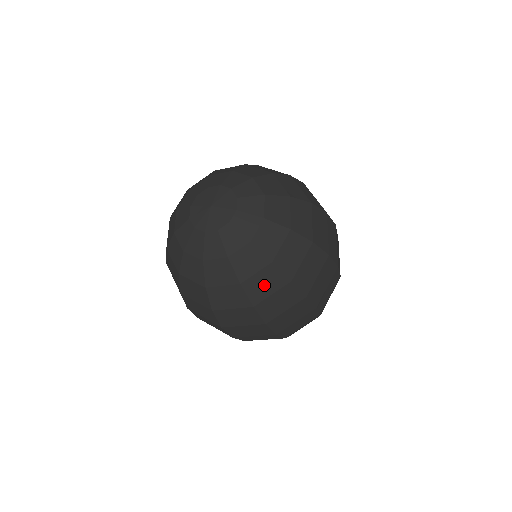
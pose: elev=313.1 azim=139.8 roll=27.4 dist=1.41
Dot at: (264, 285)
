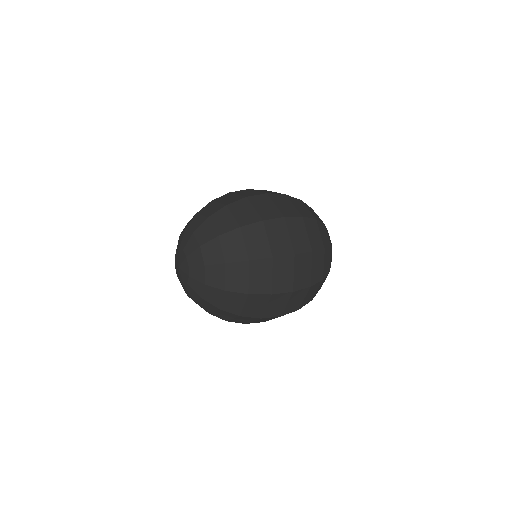
Dot at: occluded
